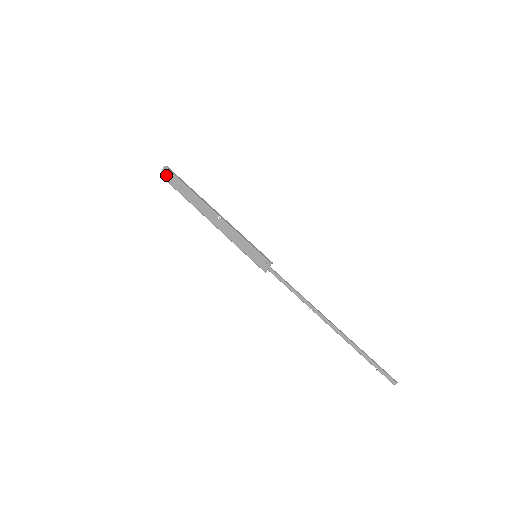
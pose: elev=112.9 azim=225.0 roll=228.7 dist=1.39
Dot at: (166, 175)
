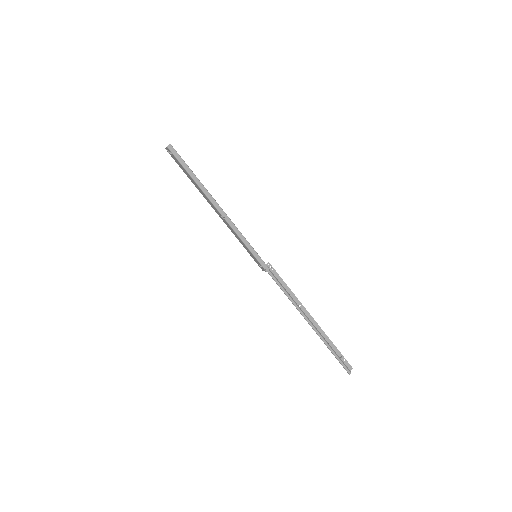
Dot at: (171, 154)
